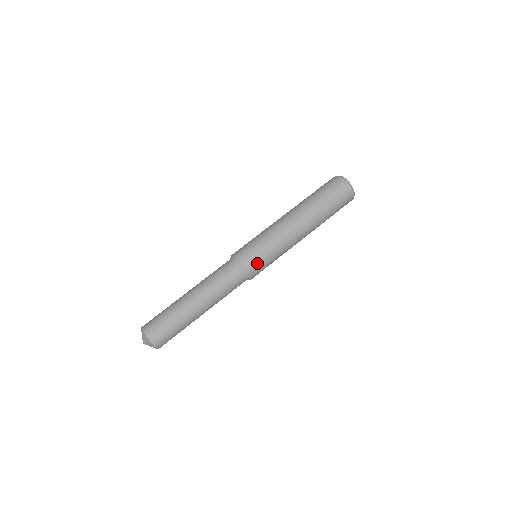
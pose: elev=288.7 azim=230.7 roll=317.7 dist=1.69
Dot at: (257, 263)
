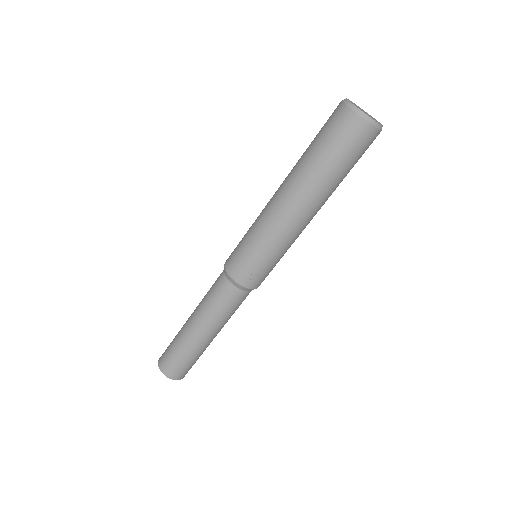
Dot at: (254, 274)
